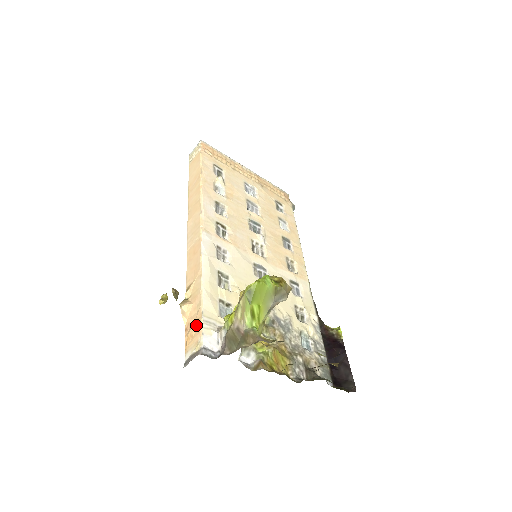
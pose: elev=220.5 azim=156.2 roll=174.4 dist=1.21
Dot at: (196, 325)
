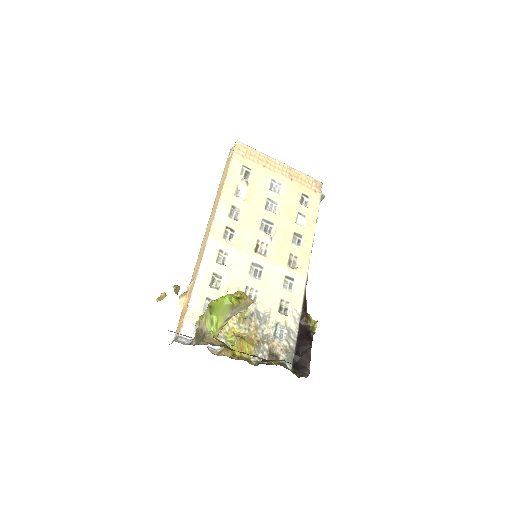
Dot at: (183, 316)
